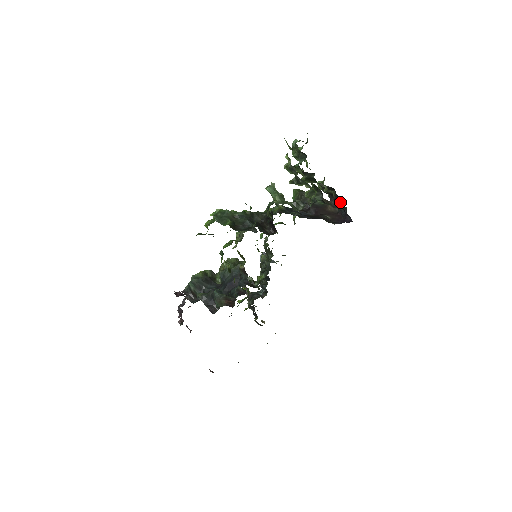
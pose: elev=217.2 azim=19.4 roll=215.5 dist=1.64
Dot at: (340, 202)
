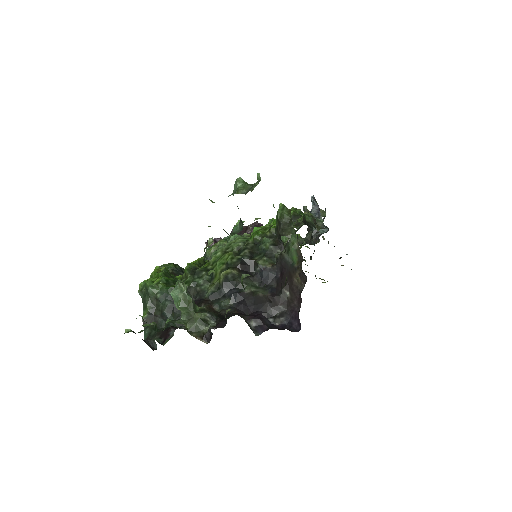
Dot at: occluded
